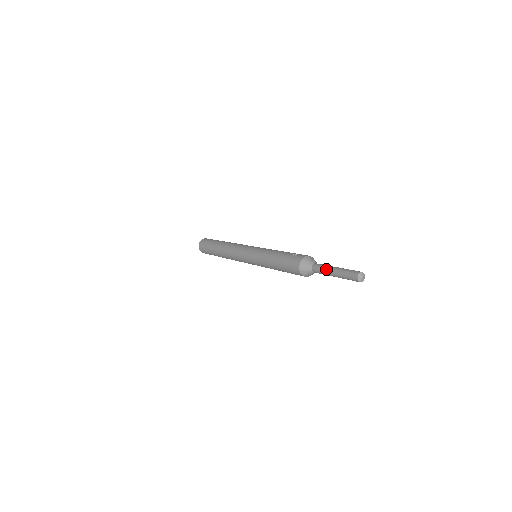
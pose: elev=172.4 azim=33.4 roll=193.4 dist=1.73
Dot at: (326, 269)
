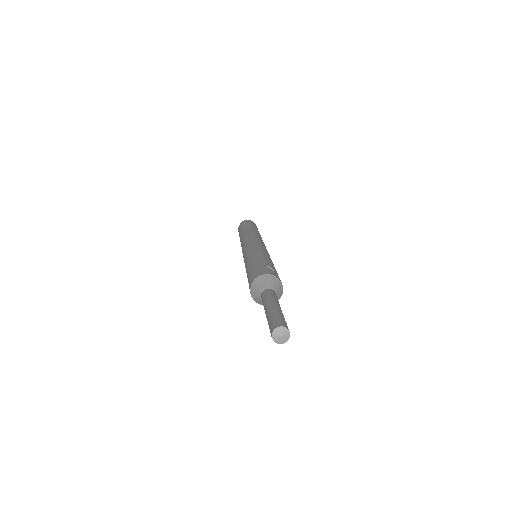
Dot at: (269, 299)
